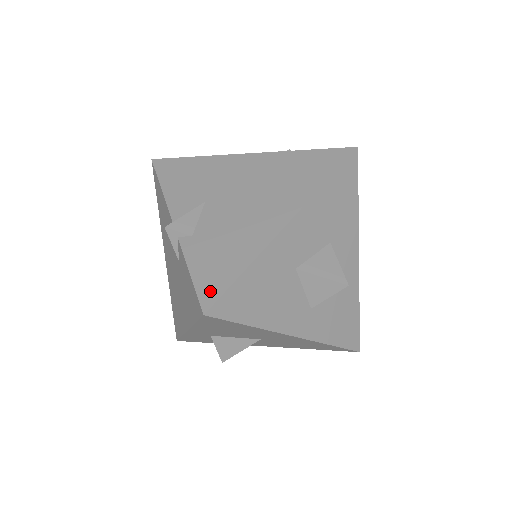
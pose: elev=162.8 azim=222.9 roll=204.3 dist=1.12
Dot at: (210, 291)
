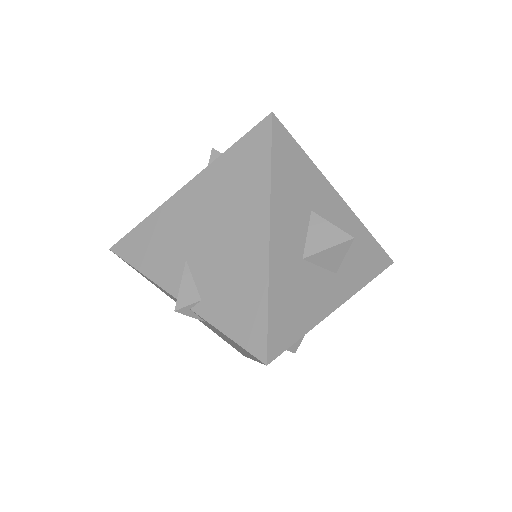
Dot at: (255, 341)
